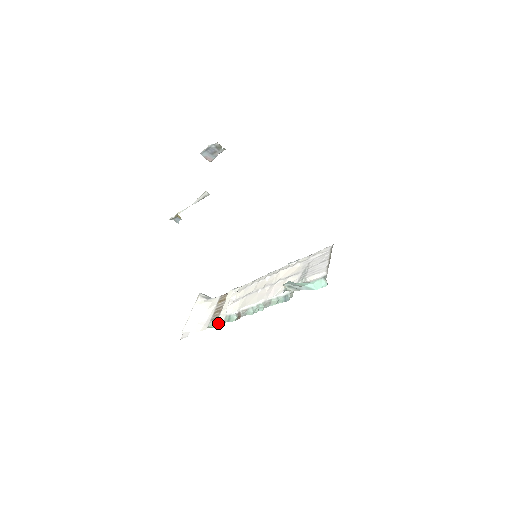
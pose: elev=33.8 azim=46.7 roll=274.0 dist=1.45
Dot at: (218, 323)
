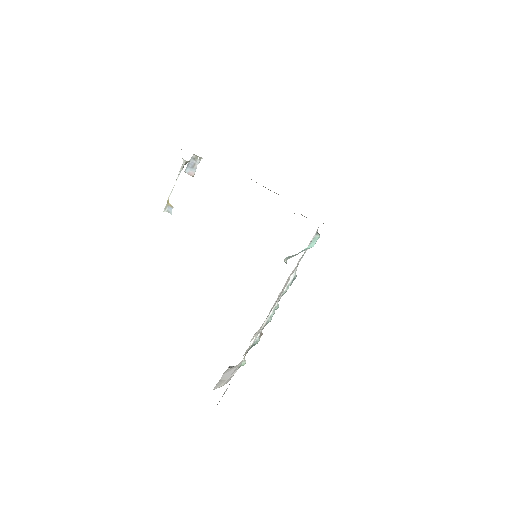
Dot at: (243, 355)
